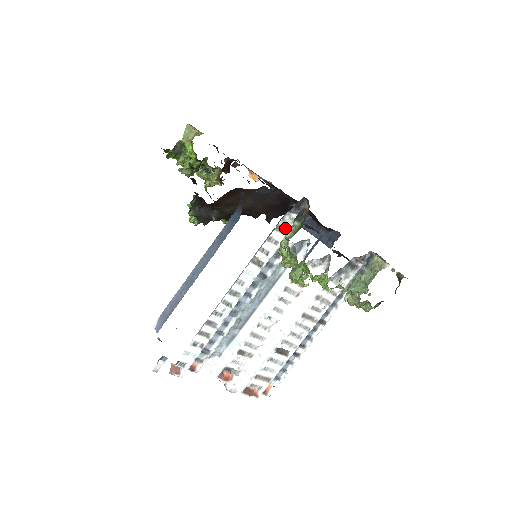
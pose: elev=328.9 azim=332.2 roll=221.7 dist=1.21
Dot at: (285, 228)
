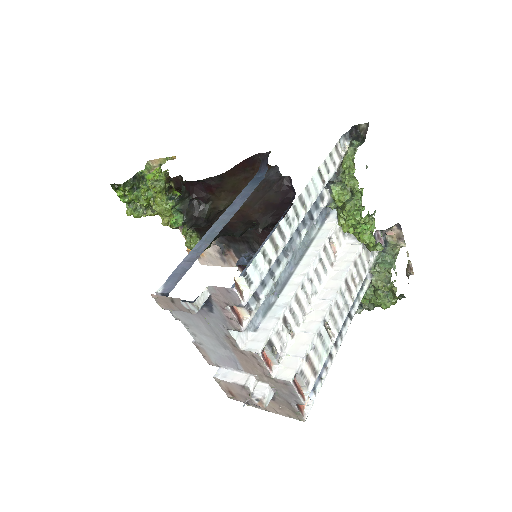
Dot at: (340, 152)
